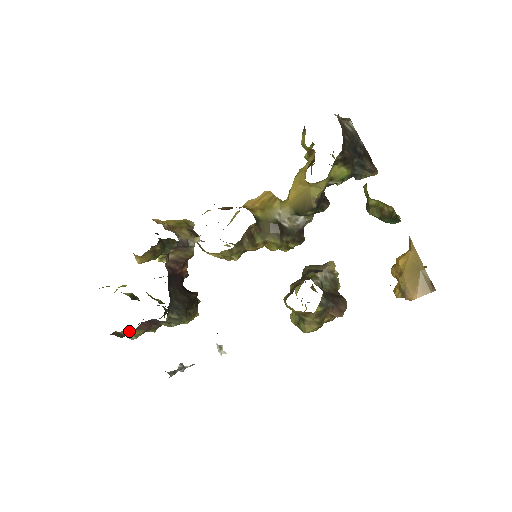
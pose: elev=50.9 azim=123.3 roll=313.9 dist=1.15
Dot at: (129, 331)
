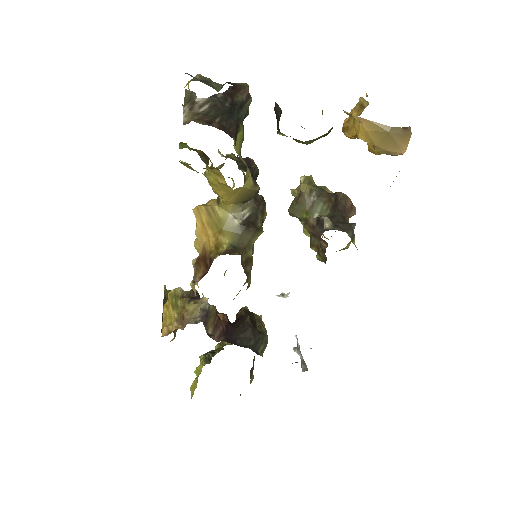
Dot at: occluded
